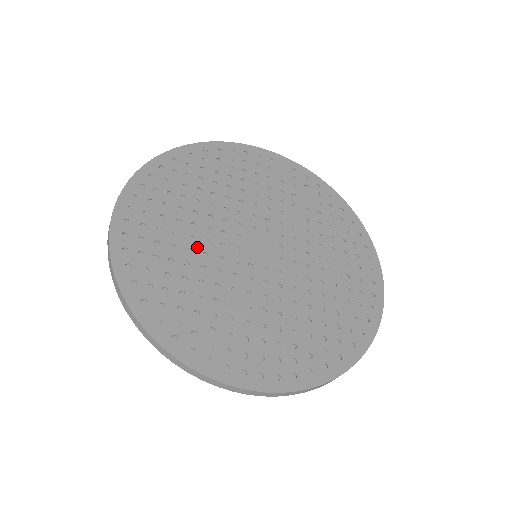
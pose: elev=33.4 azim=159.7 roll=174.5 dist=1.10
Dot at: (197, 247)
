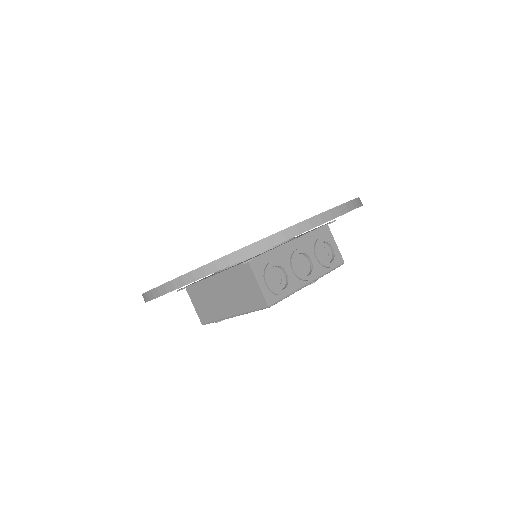
Dot at: occluded
